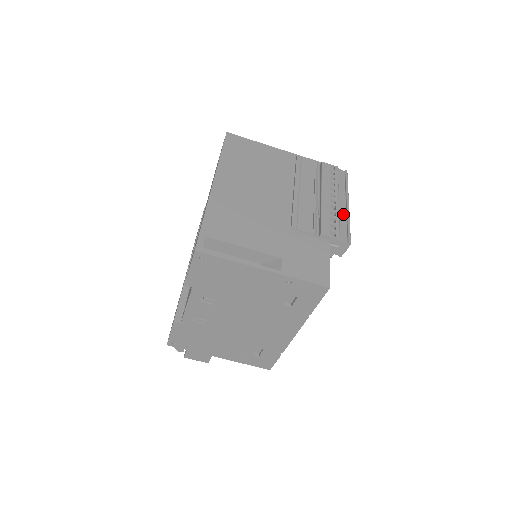
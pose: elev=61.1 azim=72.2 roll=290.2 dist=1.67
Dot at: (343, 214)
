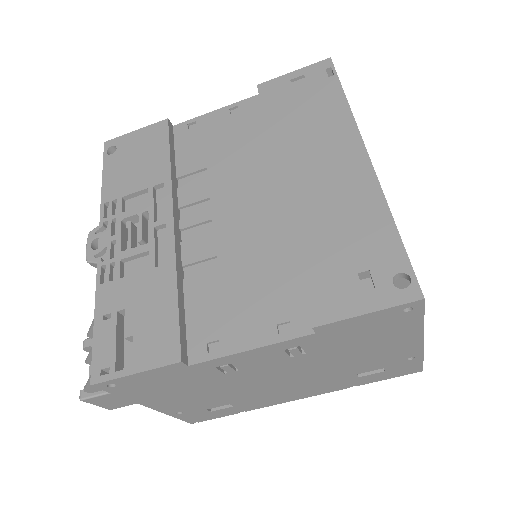
Dot at: occluded
